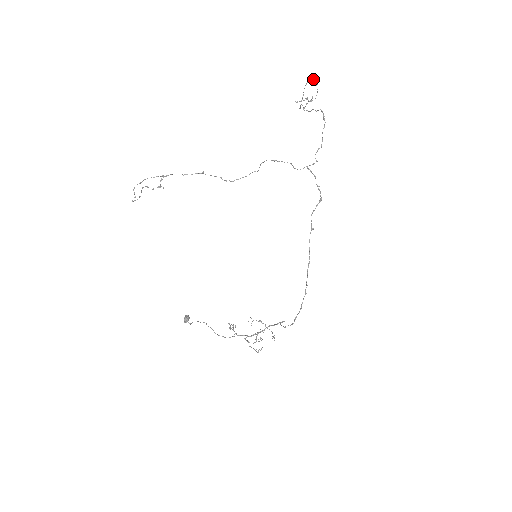
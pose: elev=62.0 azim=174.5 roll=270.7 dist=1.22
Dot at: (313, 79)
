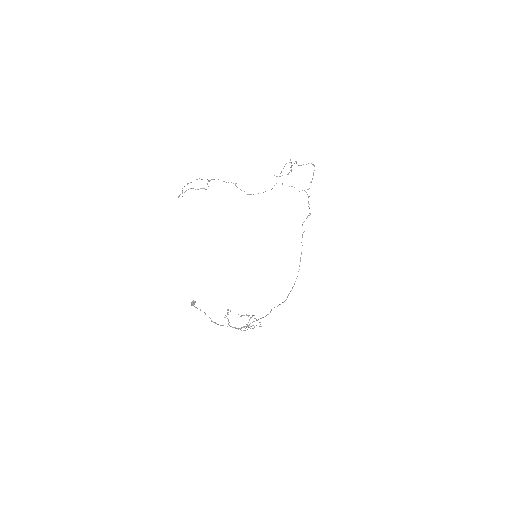
Dot at: (290, 162)
